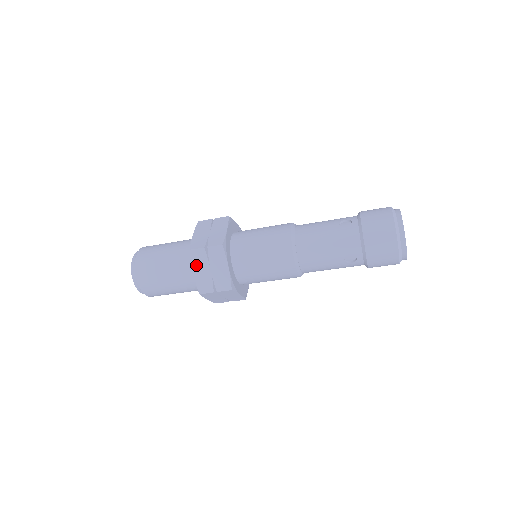
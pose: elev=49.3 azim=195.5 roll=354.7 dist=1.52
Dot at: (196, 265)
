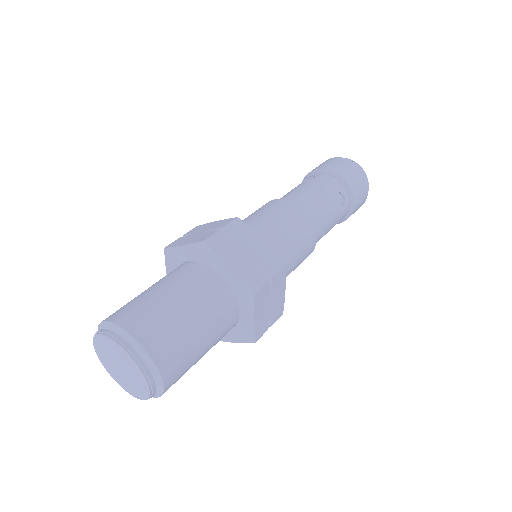
Dot at: (225, 256)
